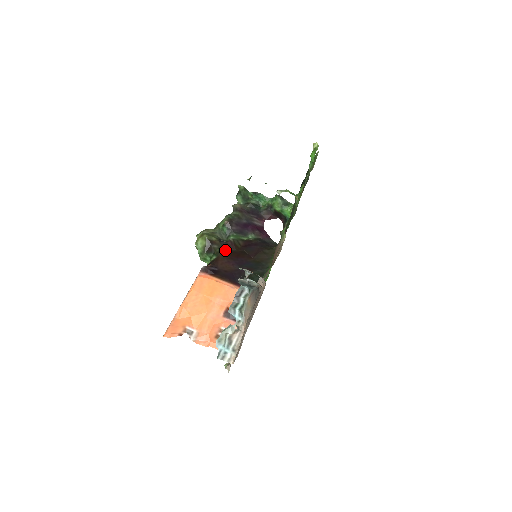
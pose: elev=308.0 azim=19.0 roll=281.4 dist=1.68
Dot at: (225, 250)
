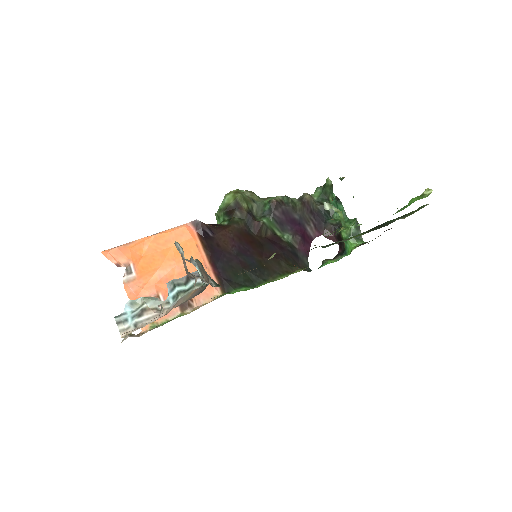
Dot at: (244, 226)
